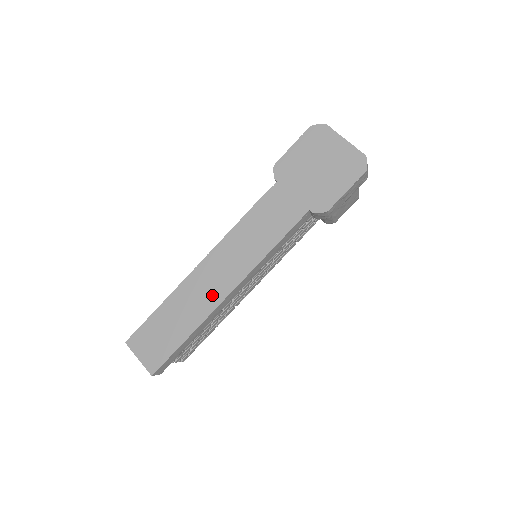
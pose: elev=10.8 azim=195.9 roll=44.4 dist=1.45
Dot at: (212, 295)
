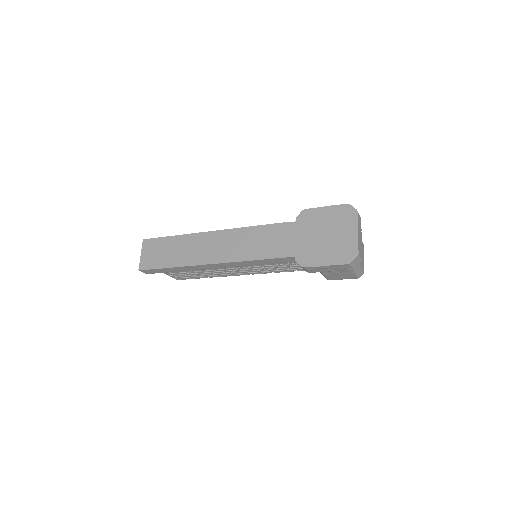
Dot at: (203, 256)
